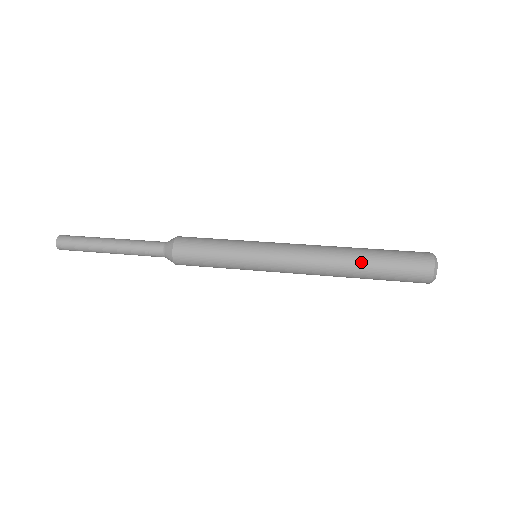
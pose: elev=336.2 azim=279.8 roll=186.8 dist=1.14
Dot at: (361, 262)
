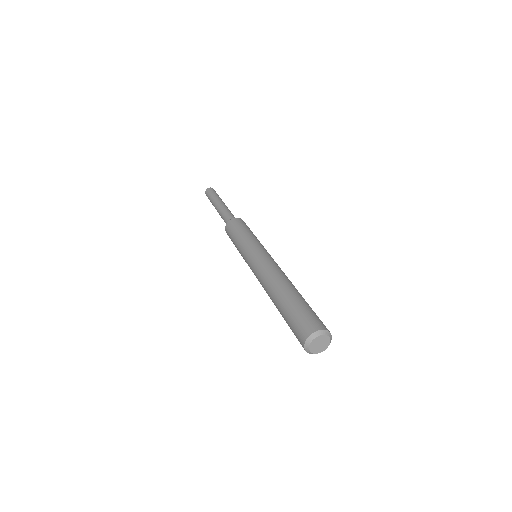
Dot at: (277, 303)
